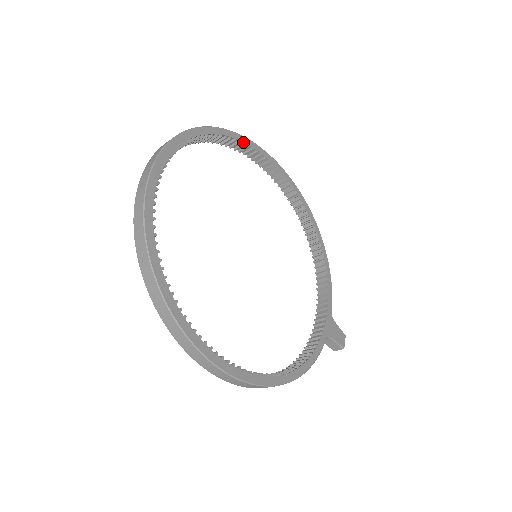
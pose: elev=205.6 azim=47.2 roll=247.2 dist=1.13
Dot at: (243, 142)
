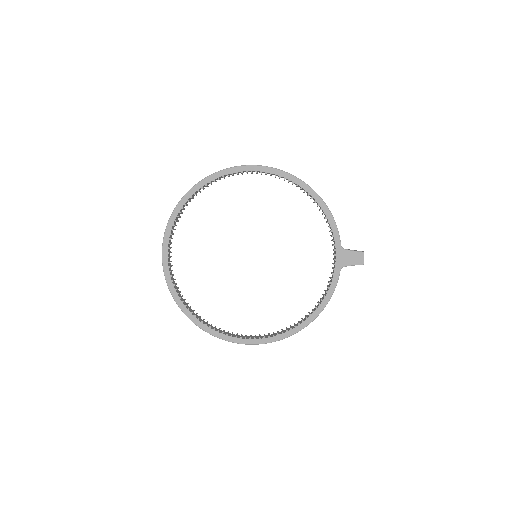
Dot at: (205, 185)
